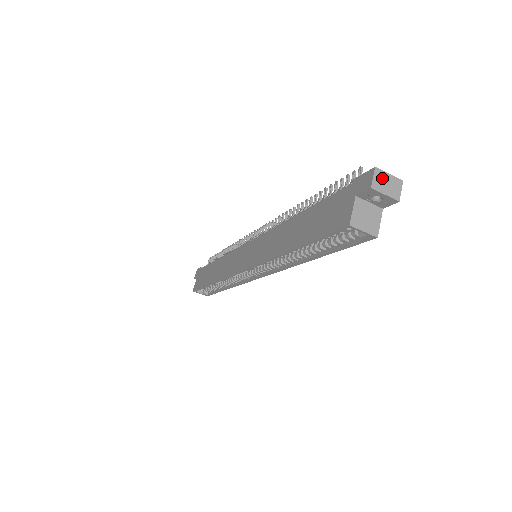
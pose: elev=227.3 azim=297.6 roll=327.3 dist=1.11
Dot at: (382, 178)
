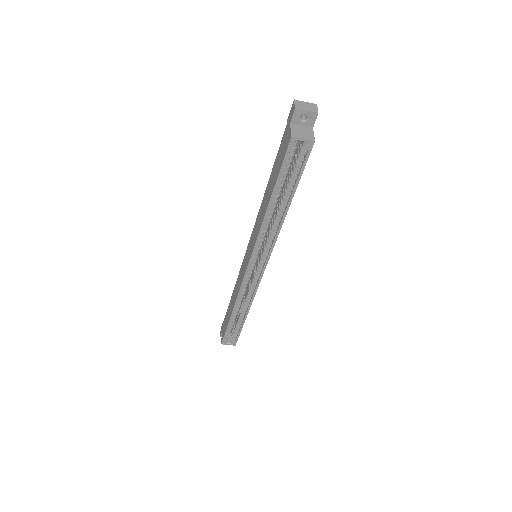
Dot at: (301, 104)
